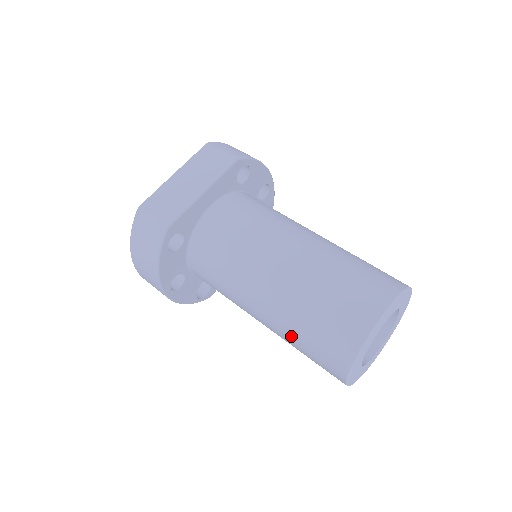
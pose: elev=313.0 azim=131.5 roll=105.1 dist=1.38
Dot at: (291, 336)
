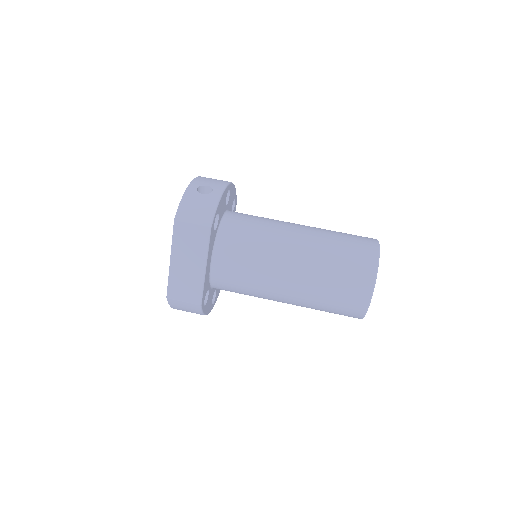
Dot at: occluded
